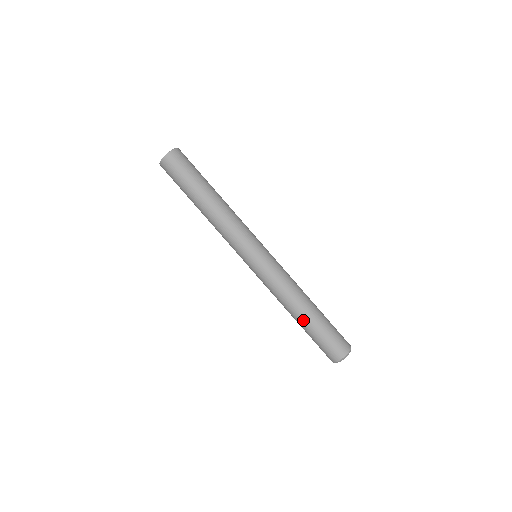
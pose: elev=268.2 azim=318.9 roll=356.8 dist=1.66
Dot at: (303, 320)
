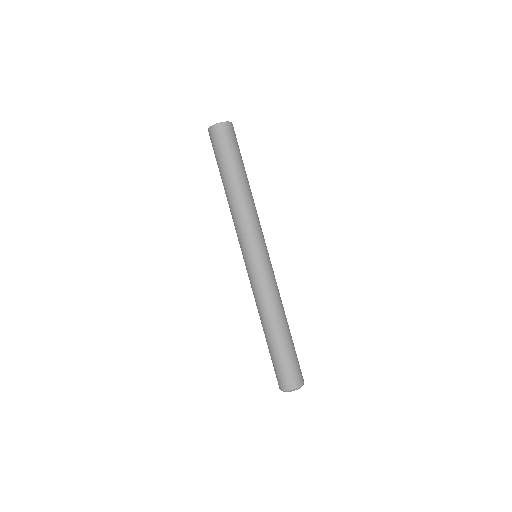
Dot at: (282, 333)
